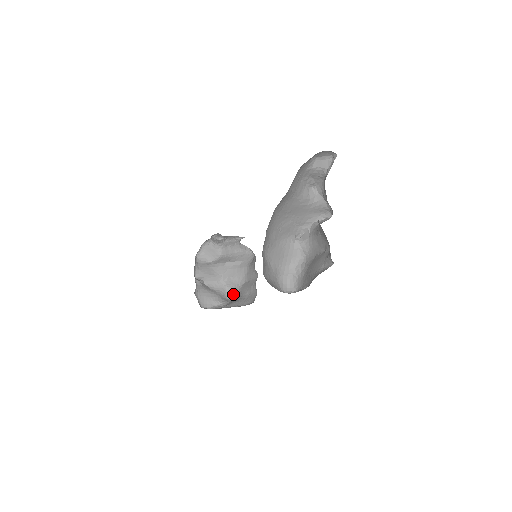
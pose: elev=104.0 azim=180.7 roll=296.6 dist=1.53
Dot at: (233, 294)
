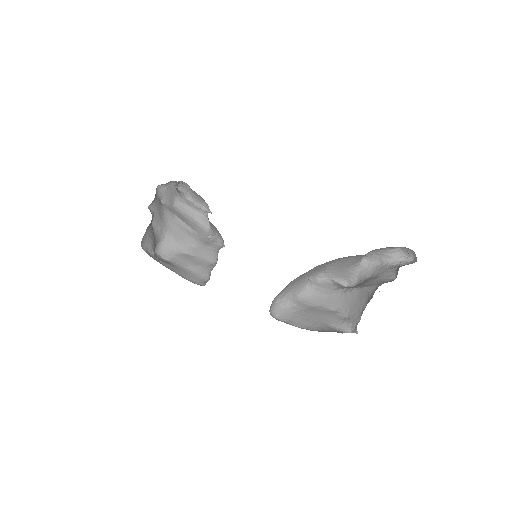
Dot at: (163, 252)
